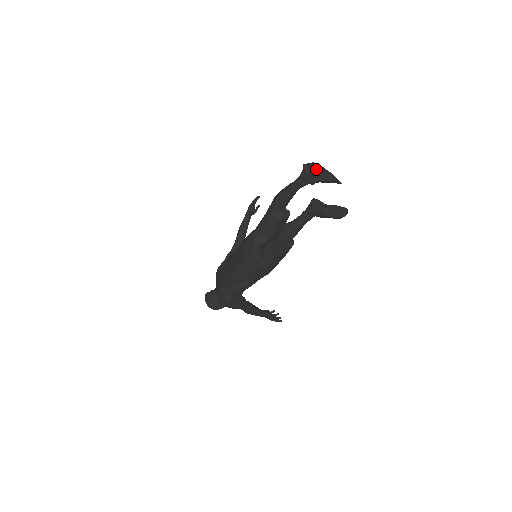
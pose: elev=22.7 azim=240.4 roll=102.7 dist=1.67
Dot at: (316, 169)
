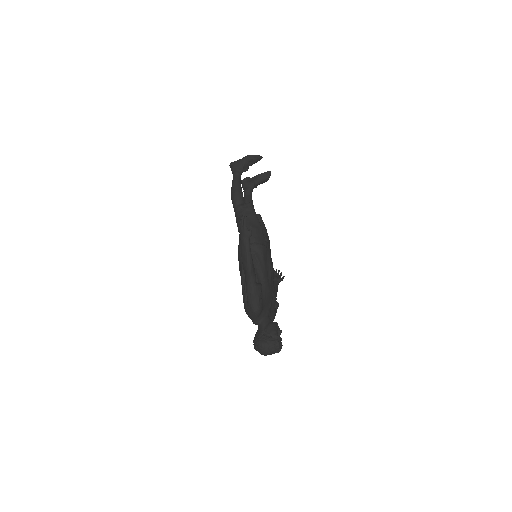
Dot at: occluded
